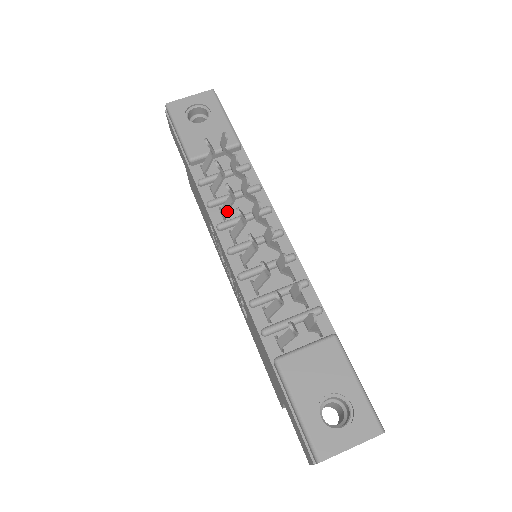
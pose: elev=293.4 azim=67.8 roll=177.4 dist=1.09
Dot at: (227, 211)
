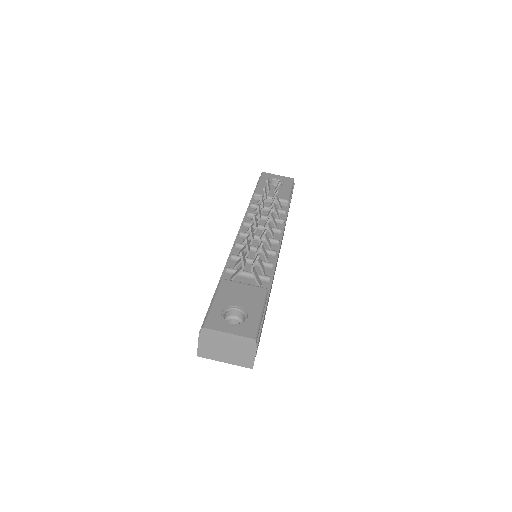
Dot at: occluded
